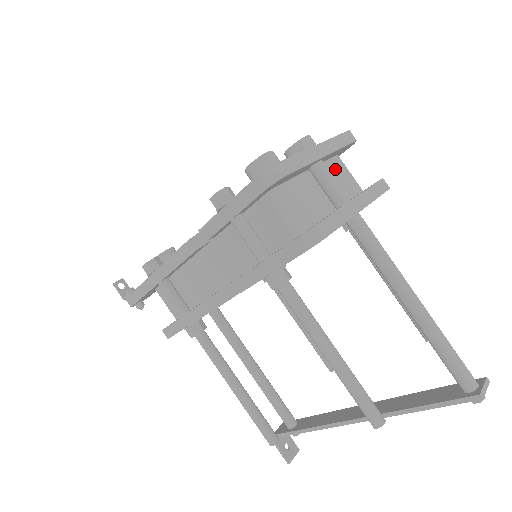
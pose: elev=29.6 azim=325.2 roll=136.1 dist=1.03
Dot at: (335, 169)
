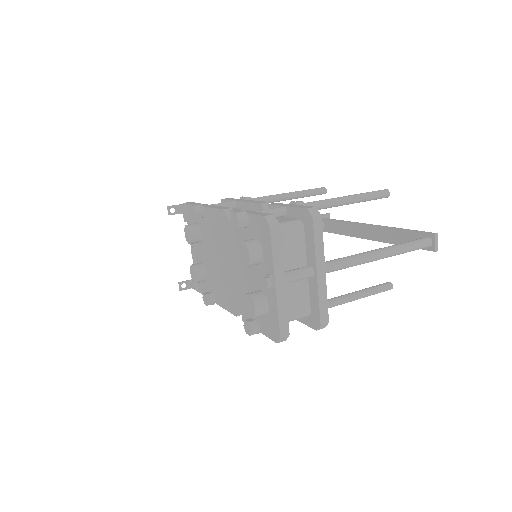
Dot at: (282, 247)
